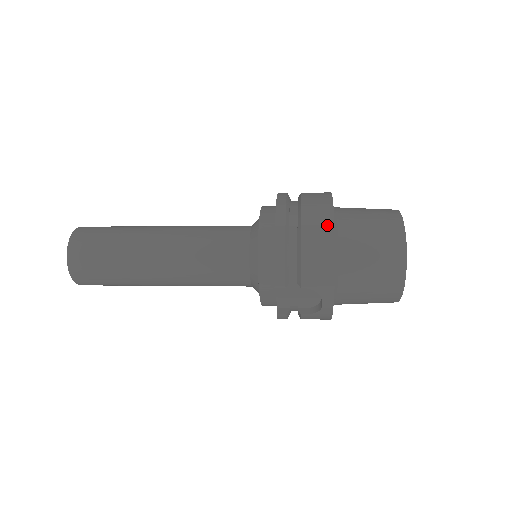
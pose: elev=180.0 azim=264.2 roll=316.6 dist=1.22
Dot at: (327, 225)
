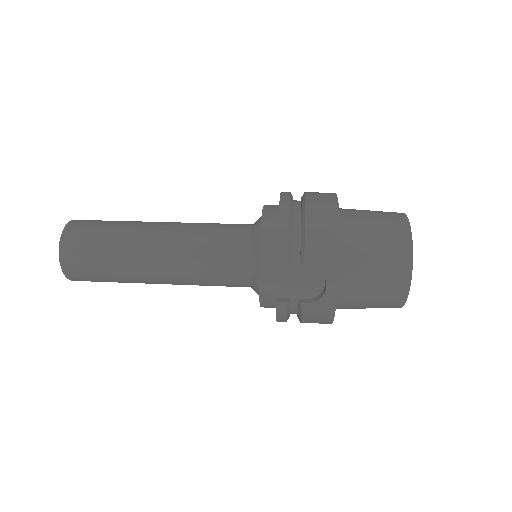
Dot at: (331, 205)
